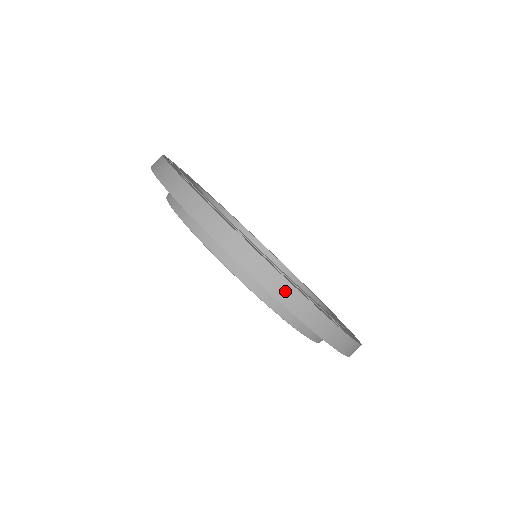
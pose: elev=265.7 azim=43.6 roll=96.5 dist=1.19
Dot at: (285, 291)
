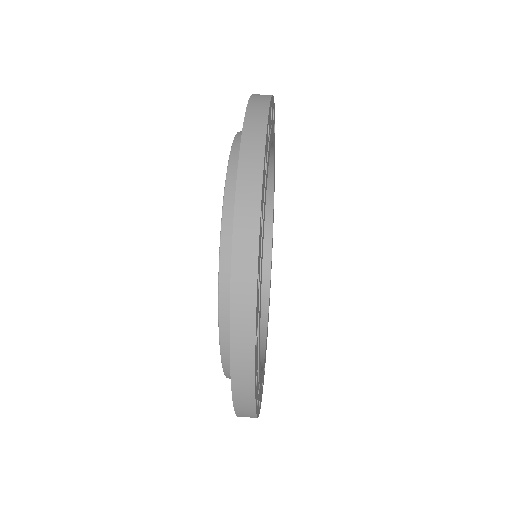
Dot at: occluded
